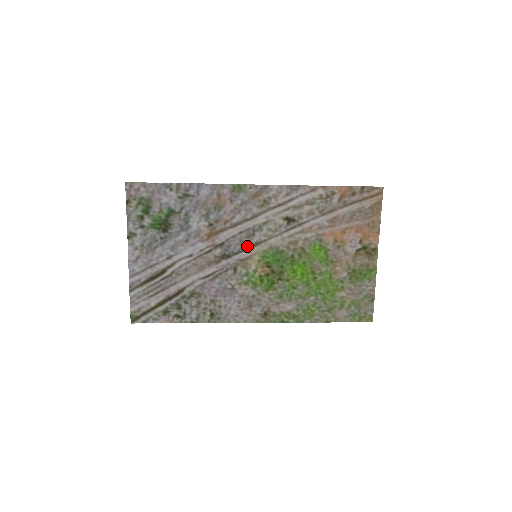
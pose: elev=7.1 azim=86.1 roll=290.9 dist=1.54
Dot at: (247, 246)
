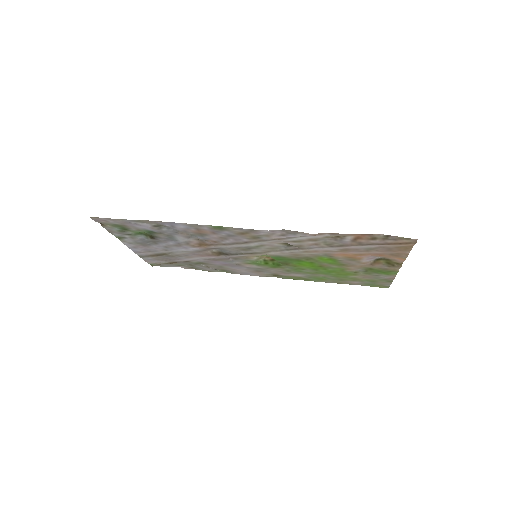
Dot at: (244, 253)
